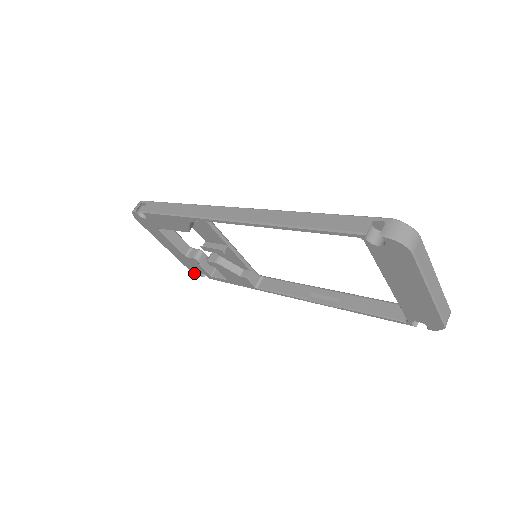
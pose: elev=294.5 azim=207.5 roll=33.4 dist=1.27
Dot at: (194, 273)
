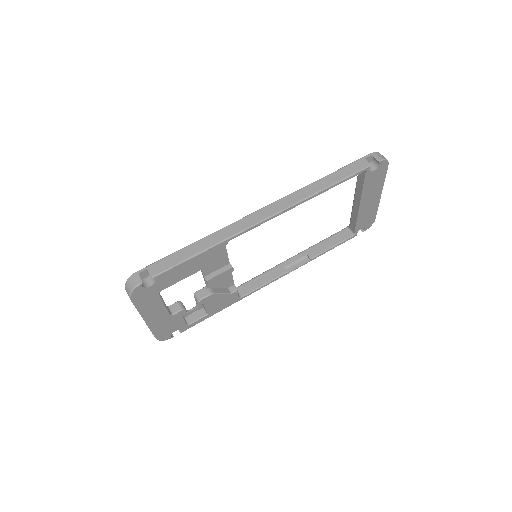
Dot at: occluded
